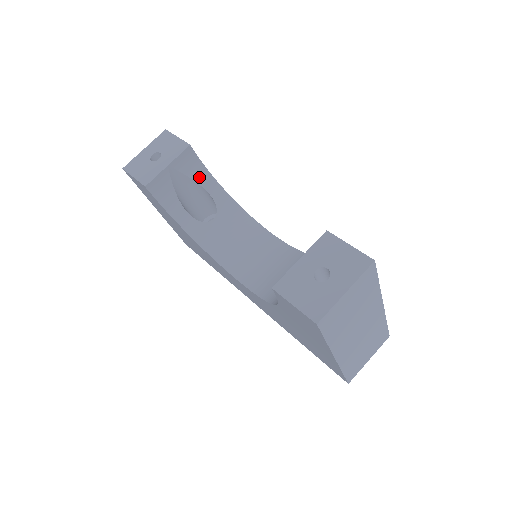
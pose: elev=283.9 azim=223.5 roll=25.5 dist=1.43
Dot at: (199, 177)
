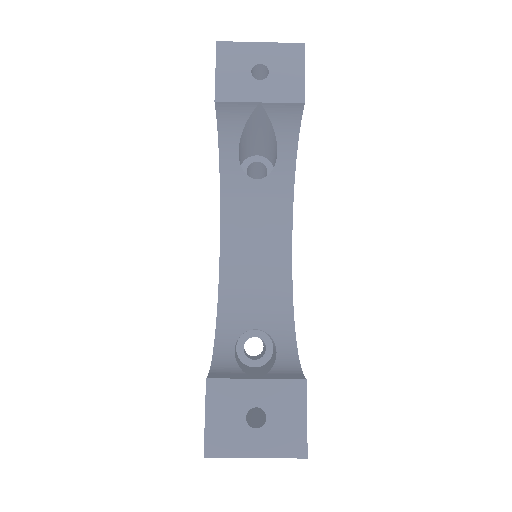
Dot at: (283, 133)
